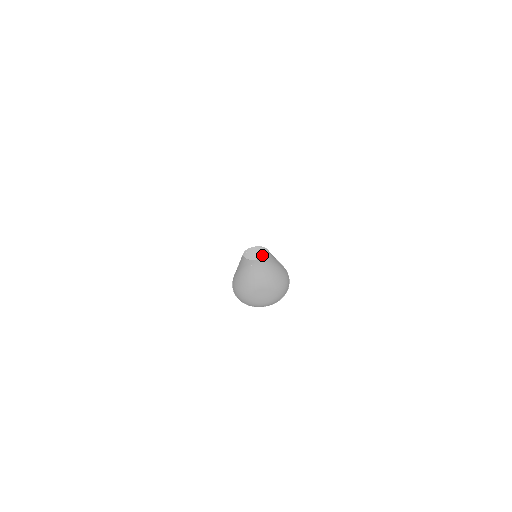
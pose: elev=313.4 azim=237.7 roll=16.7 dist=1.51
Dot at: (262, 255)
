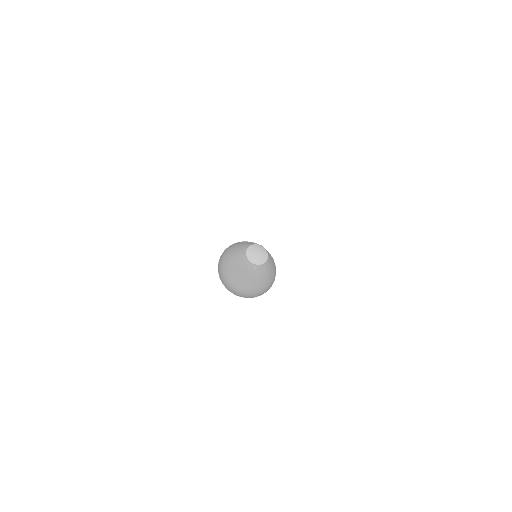
Dot at: occluded
